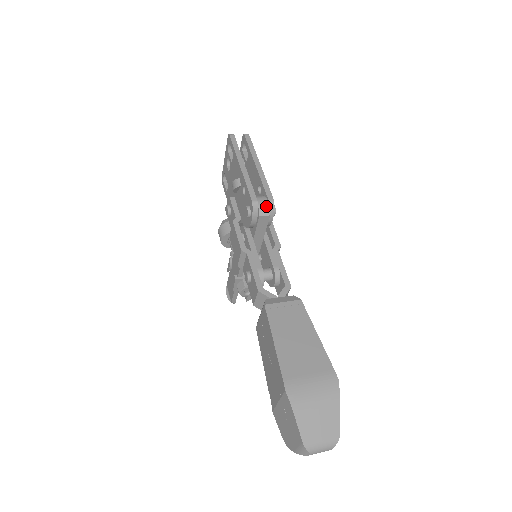
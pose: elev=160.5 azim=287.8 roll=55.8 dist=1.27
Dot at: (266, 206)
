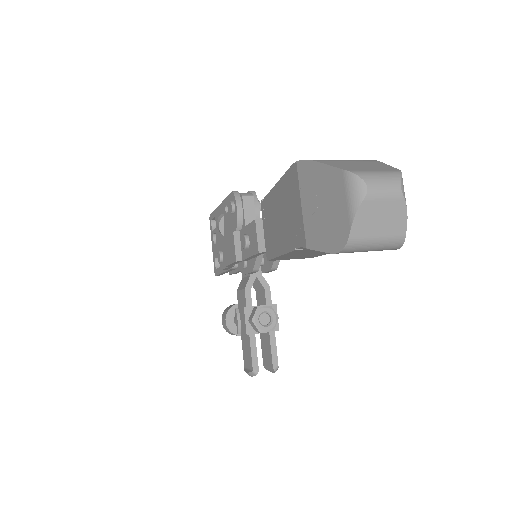
Dot at: (247, 193)
